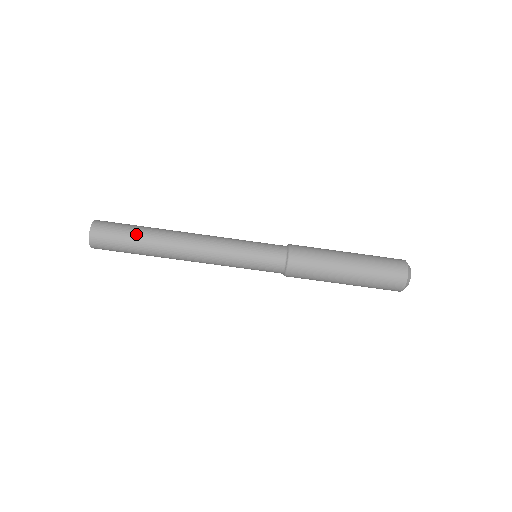
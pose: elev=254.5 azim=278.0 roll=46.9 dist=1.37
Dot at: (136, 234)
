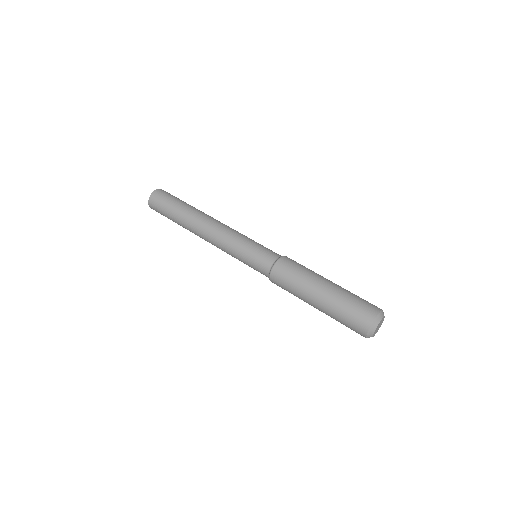
Dot at: occluded
